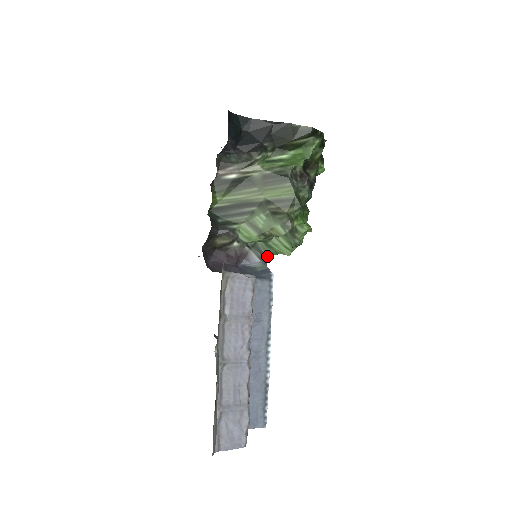
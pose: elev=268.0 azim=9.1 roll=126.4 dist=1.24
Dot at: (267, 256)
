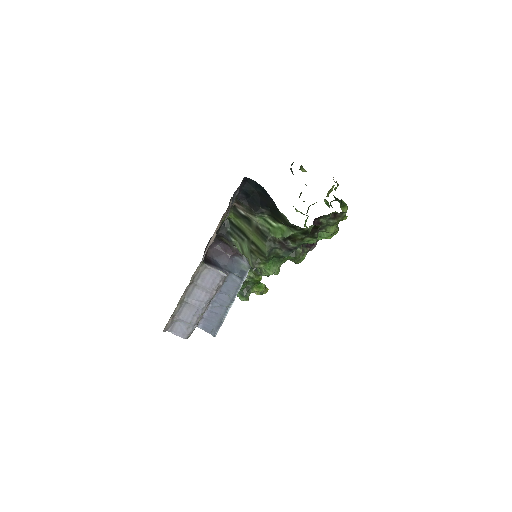
Dot at: occluded
